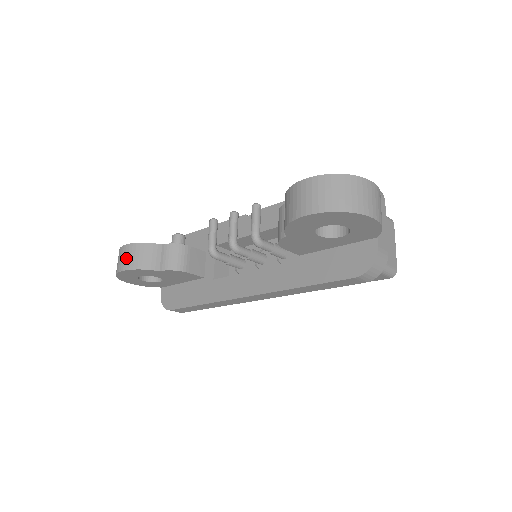
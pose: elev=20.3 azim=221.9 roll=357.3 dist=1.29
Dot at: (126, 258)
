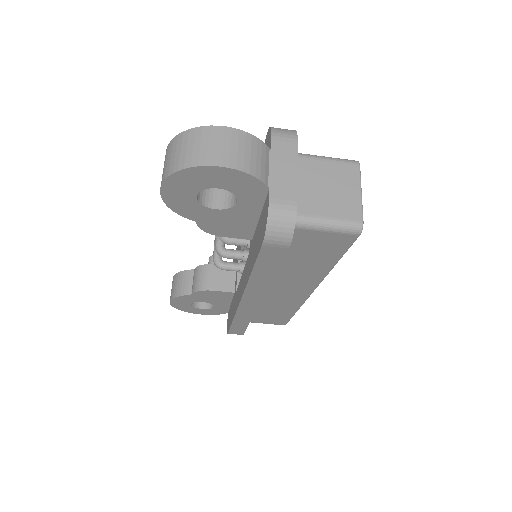
Dot at: (171, 290)
